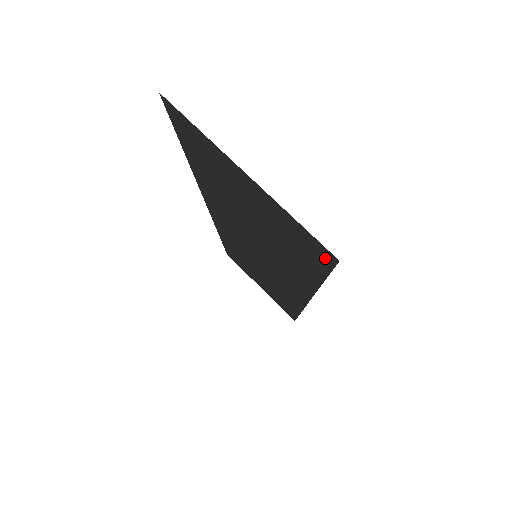
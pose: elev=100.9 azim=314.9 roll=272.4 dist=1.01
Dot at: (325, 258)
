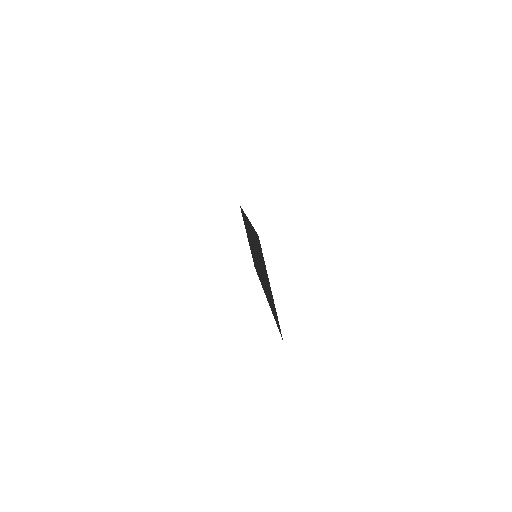
Dot at: (280, 332)
